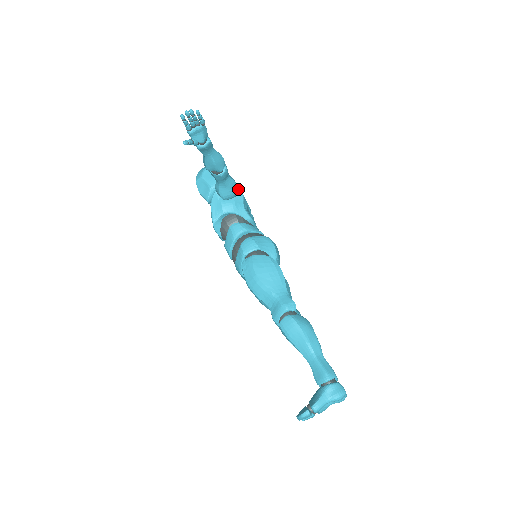
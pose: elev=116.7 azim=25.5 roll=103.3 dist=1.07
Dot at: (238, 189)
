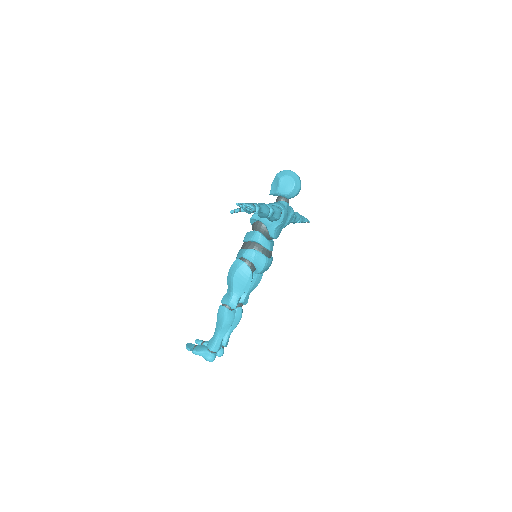
Dot at: (282, 217)
